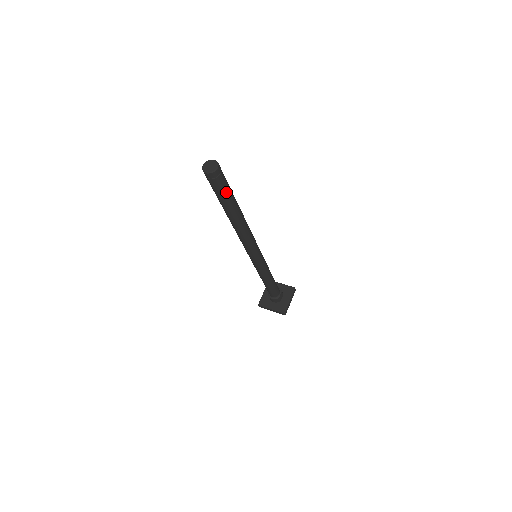
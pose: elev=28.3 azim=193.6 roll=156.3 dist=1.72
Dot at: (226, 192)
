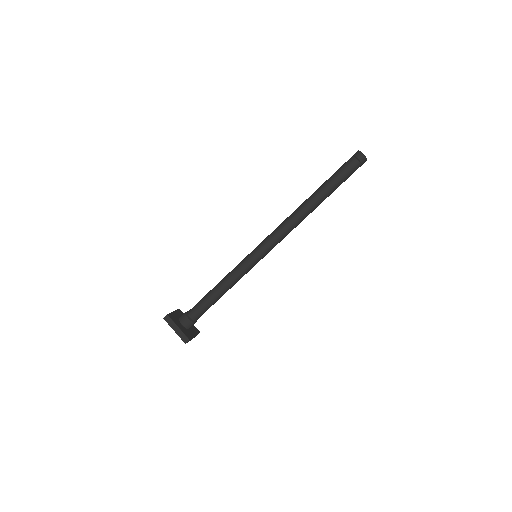
Dot at: (345, 179)
